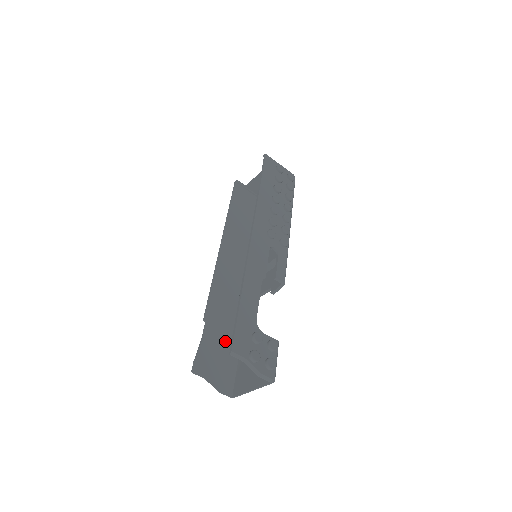
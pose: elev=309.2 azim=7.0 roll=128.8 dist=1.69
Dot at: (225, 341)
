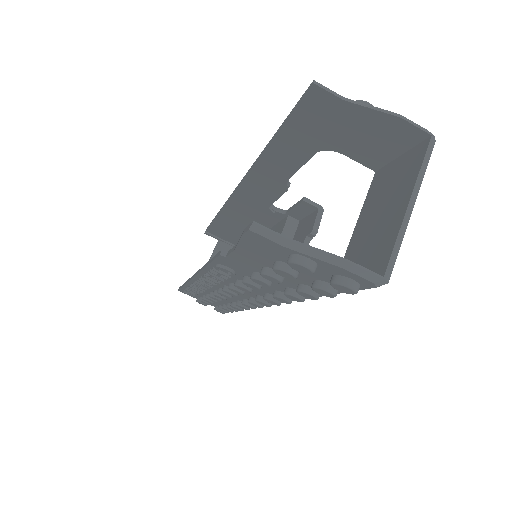
Dot at: occluded
